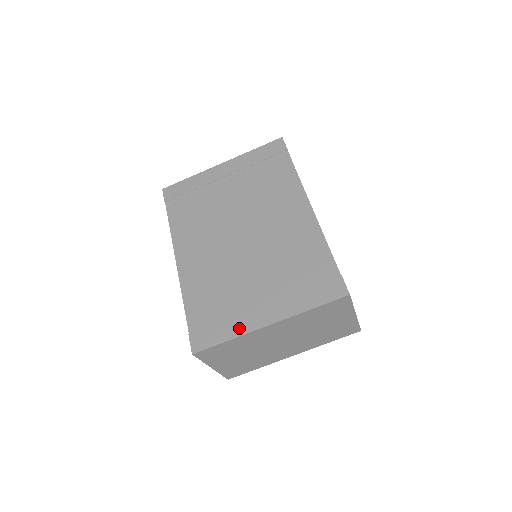
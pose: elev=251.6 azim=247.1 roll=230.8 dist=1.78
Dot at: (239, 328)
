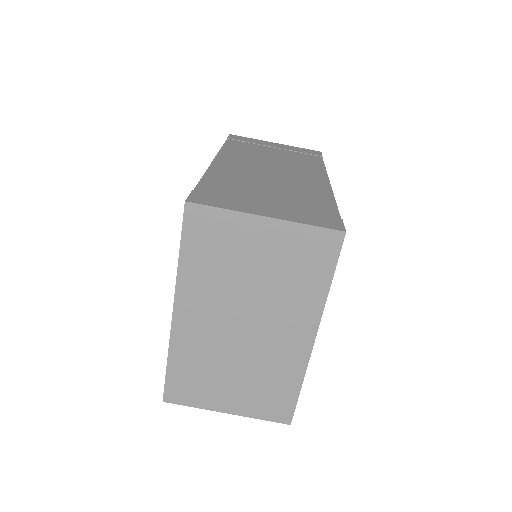
Dot at: occluded
